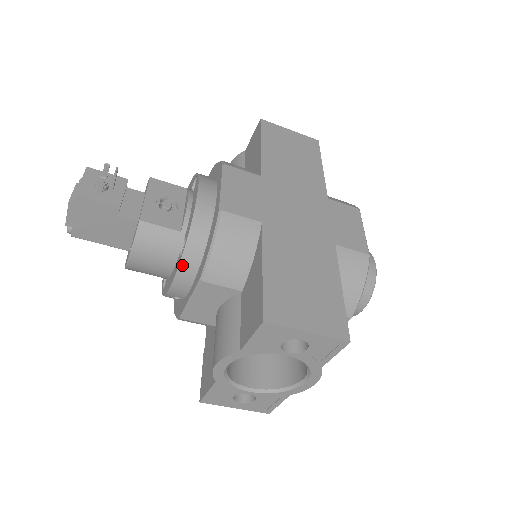
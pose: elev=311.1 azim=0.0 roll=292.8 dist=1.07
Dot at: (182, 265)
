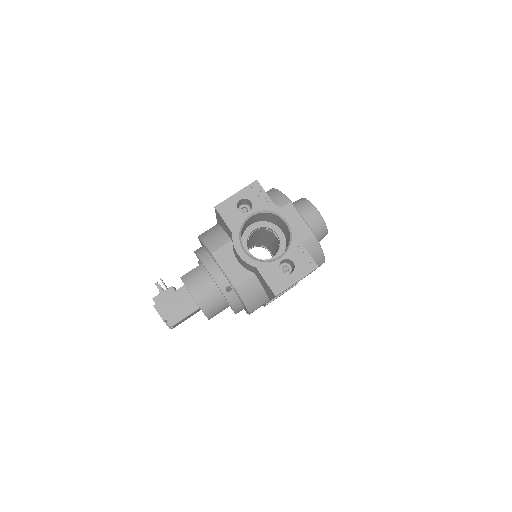
Dot at: (206, 265)
